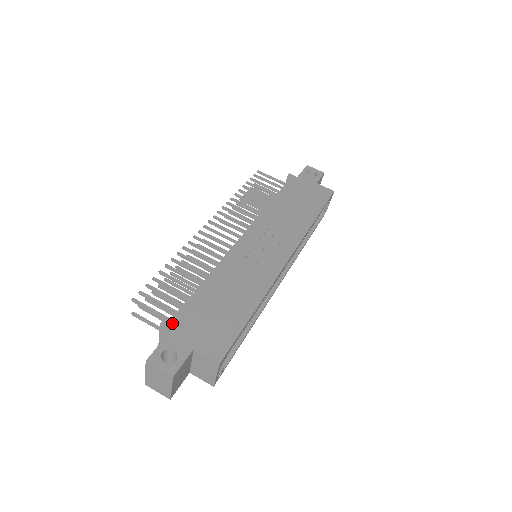
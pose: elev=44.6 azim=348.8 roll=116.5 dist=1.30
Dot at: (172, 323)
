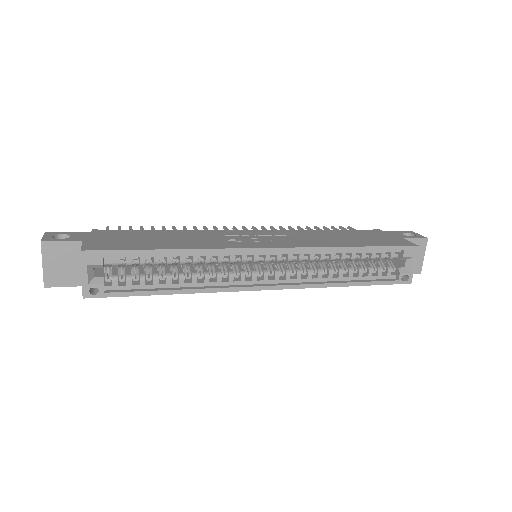
Dot at: (99, 231)
